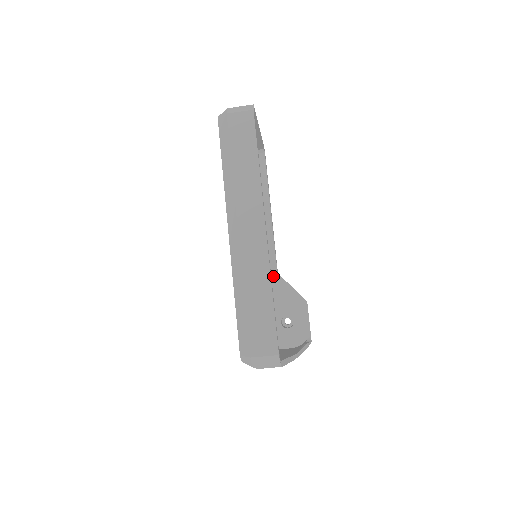
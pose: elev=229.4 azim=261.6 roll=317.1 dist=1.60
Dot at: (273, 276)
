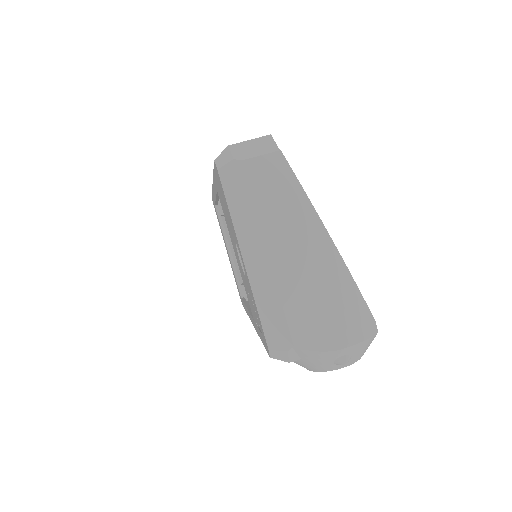
Dot at: occluded
